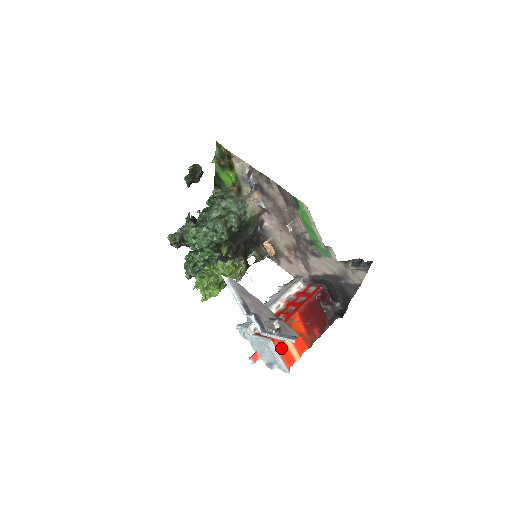
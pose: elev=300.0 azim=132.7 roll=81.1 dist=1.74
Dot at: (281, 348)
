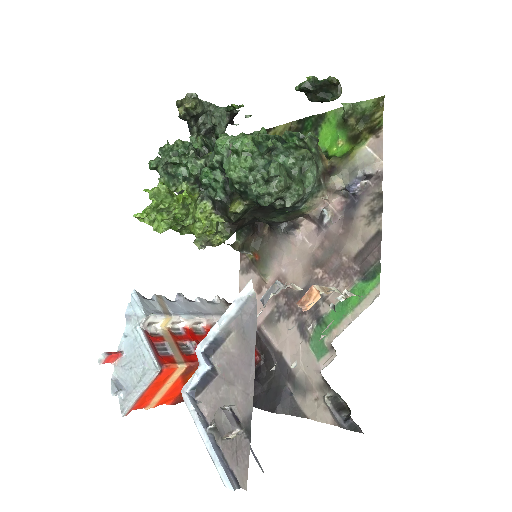
Dot at: (154, 386)
